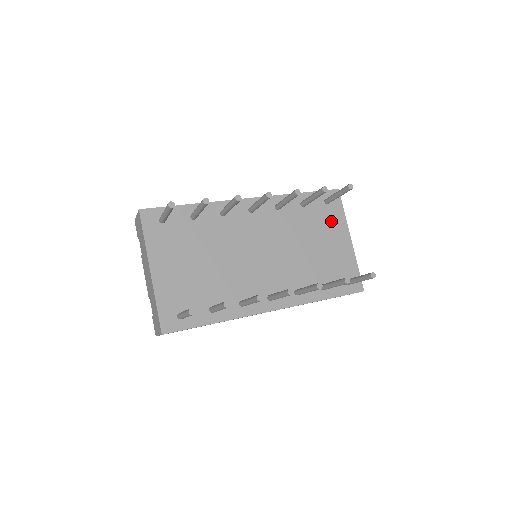
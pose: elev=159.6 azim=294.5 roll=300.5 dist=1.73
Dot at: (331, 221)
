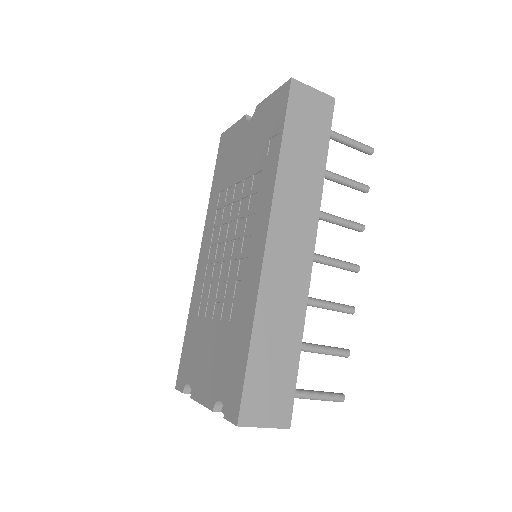
Dot at: occluded
